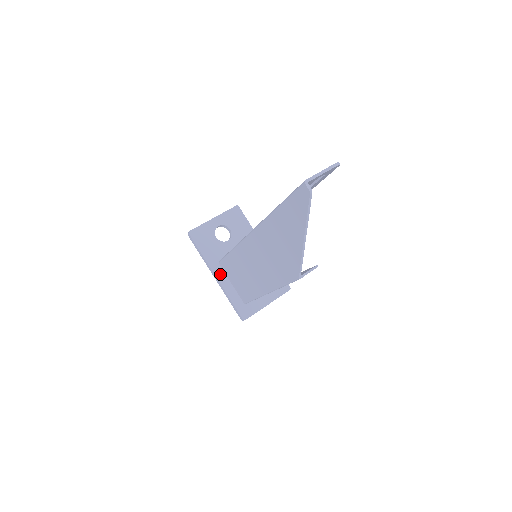
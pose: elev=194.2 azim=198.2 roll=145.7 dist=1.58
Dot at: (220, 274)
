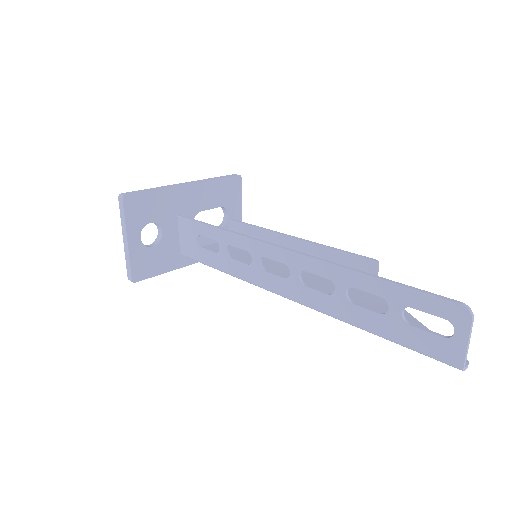
Dot at: occluded
